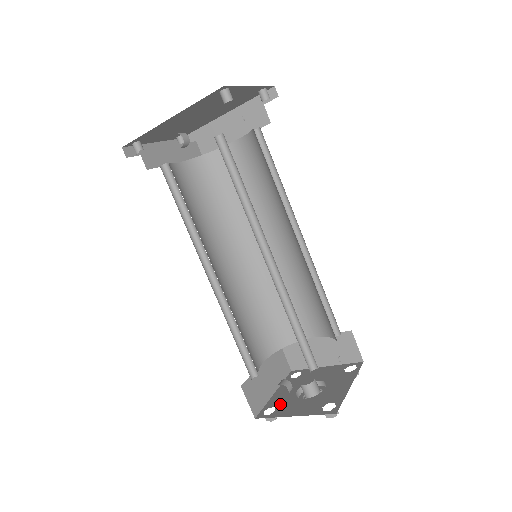
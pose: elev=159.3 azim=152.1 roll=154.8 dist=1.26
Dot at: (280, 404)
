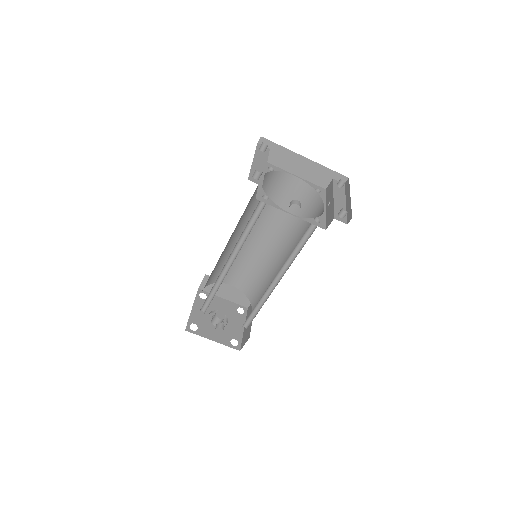
Dot at: (200, 324)
